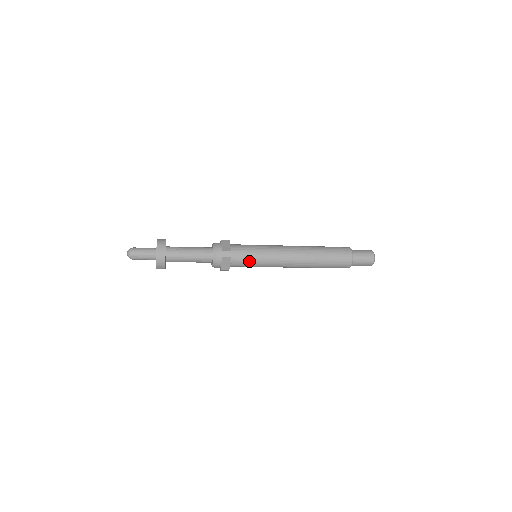
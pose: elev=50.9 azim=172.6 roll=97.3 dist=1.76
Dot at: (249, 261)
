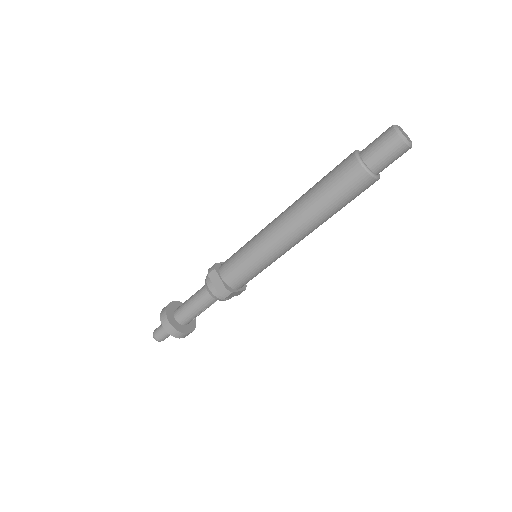
Dot at: (238, 261)
